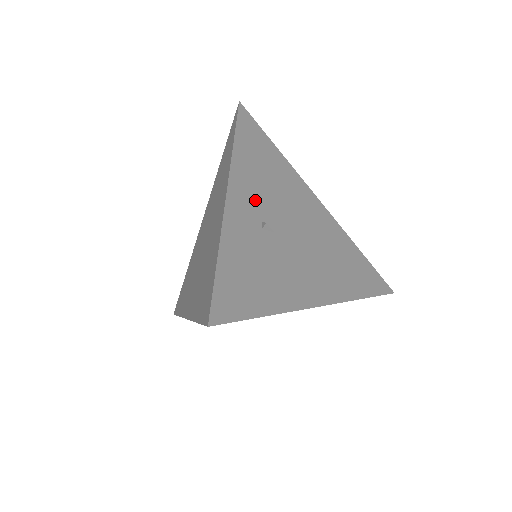
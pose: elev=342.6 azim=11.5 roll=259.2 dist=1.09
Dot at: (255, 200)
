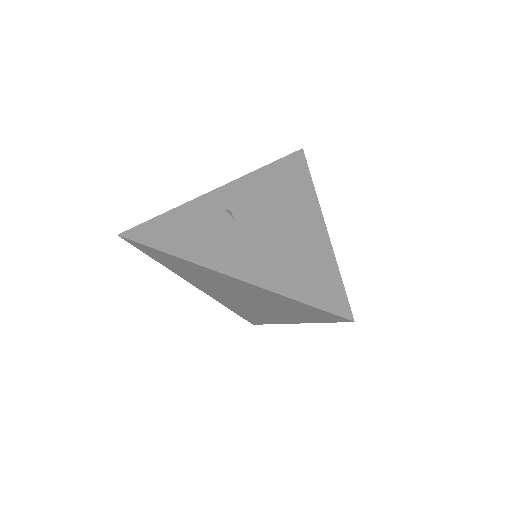
Dot at: (239, 199)
